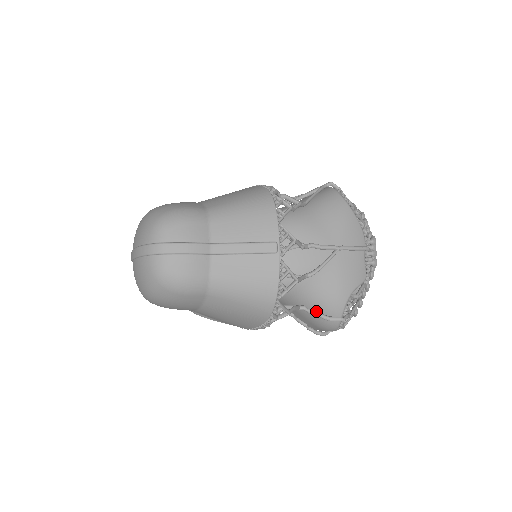
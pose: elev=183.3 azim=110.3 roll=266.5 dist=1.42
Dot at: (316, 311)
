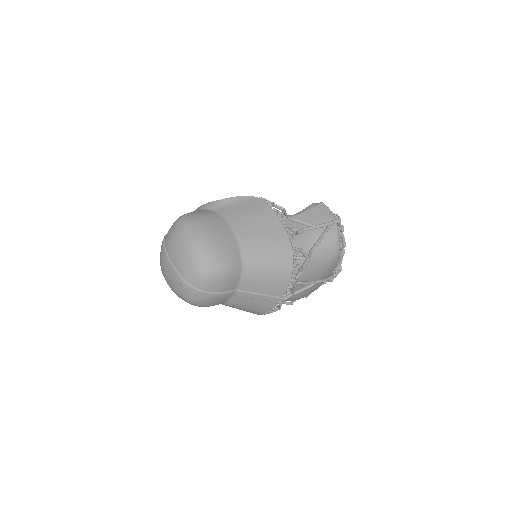
Dot at: occluded
